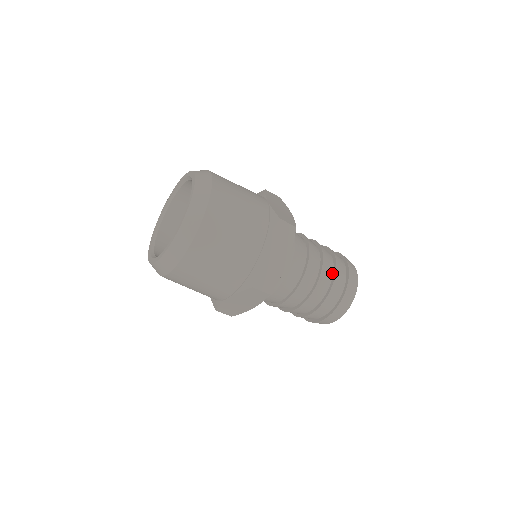
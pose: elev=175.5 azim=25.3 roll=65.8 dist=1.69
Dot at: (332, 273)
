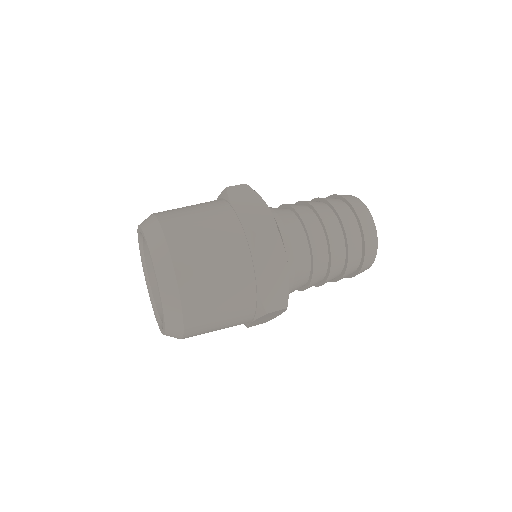
Dot at: (322, 203)
